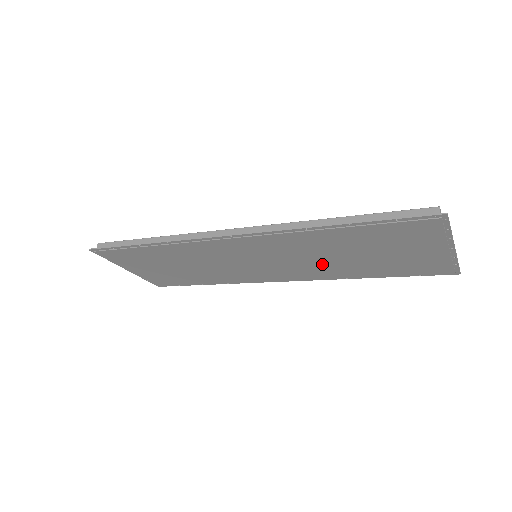
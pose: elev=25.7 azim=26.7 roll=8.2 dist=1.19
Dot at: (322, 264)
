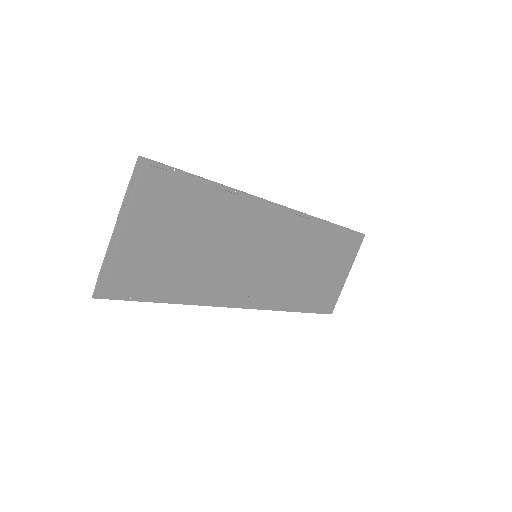
Dot at: (292, 277)
